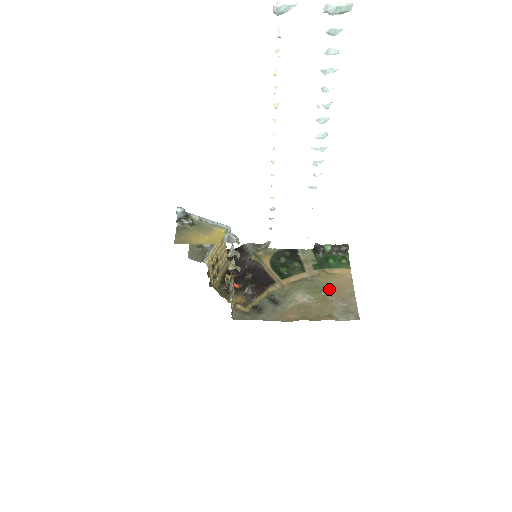
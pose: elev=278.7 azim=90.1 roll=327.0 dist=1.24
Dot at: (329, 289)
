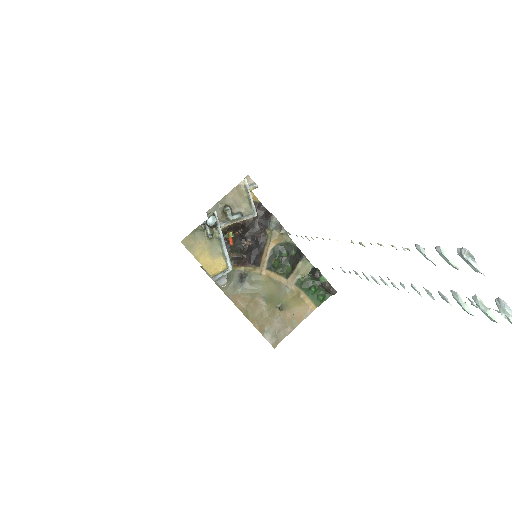
Dot at: (285, 308)
